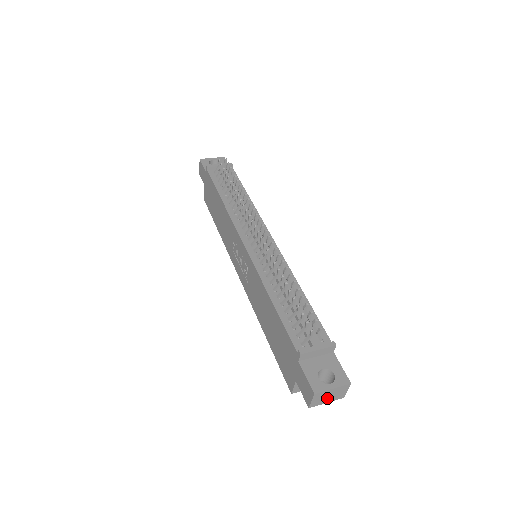
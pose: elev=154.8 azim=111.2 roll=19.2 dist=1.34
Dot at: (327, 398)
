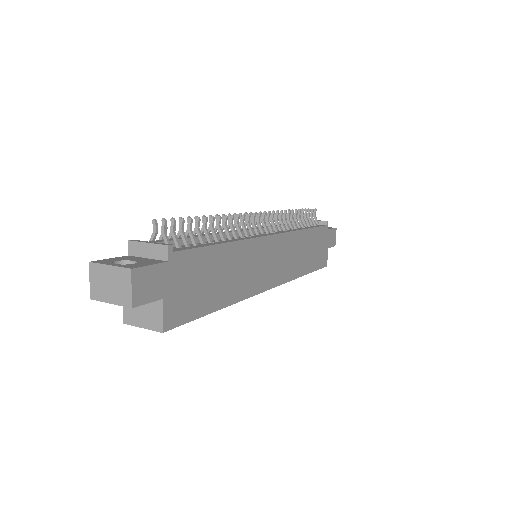
Dot at: (109, 289)
